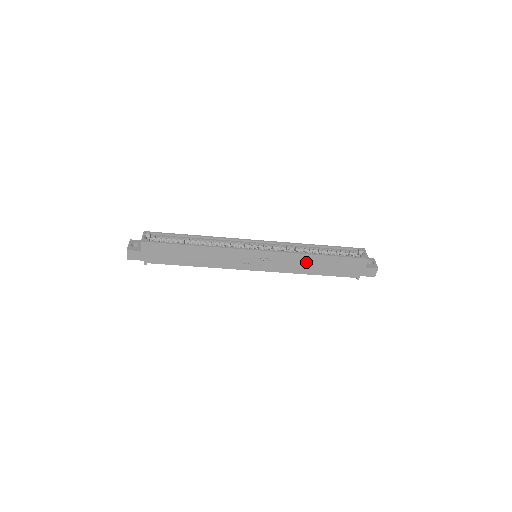
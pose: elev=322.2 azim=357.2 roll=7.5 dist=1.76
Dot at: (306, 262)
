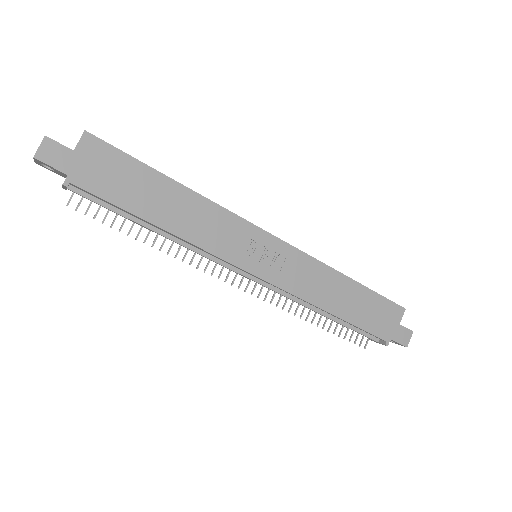
Dot at: (330, 285)
